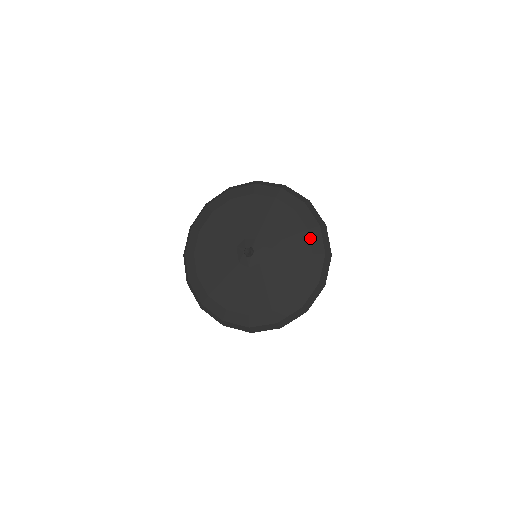
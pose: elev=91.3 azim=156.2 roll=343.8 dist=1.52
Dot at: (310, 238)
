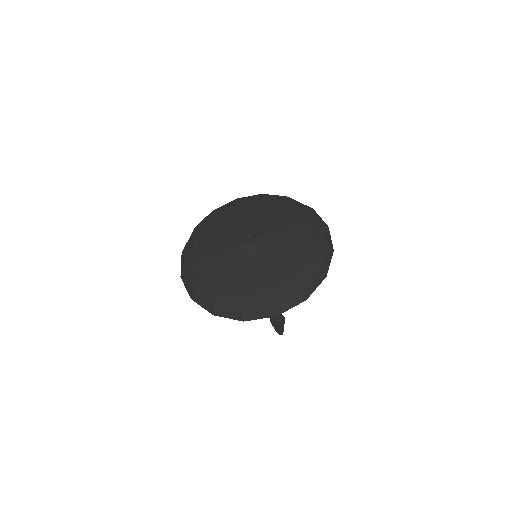
Dot at: (313, 231)
